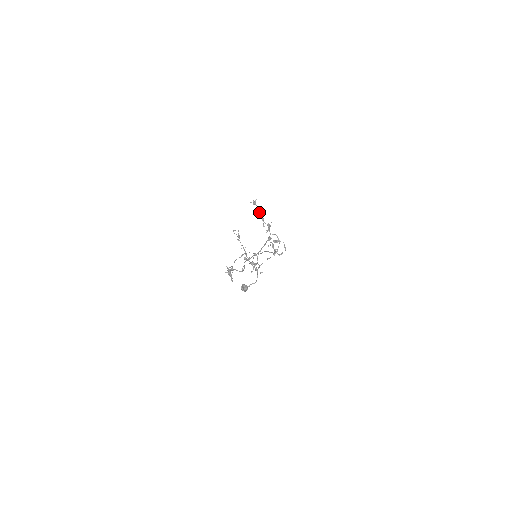
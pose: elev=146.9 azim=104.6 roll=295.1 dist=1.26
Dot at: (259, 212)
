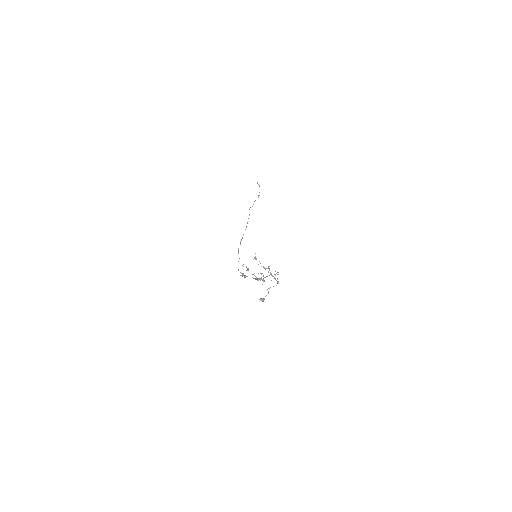
Dot at: occluded
